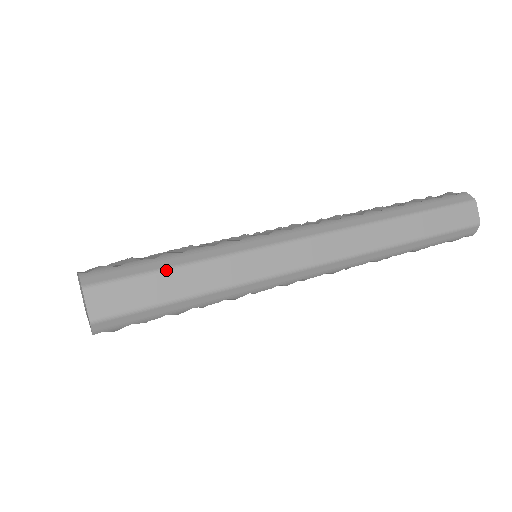
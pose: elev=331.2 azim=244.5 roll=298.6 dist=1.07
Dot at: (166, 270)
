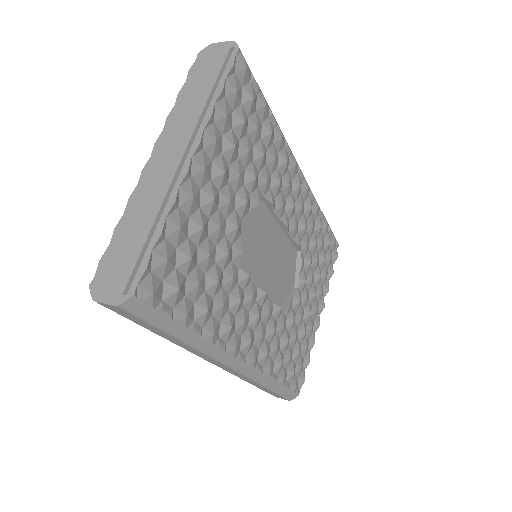
Dot at: occluded
